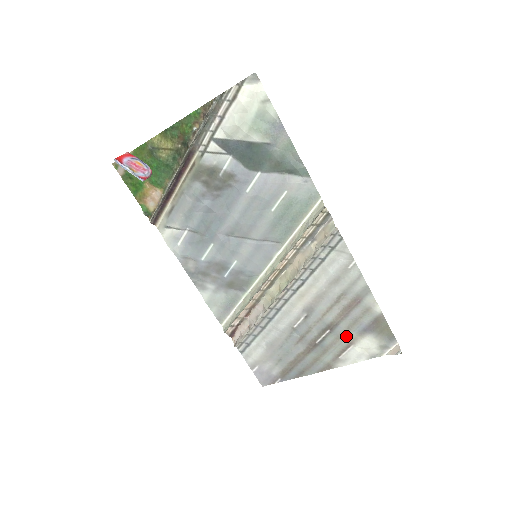
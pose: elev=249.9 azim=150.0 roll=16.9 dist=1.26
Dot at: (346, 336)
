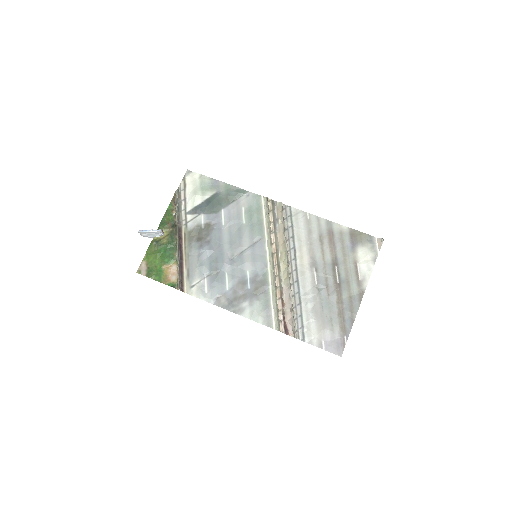
Dot at: (348, 261)
